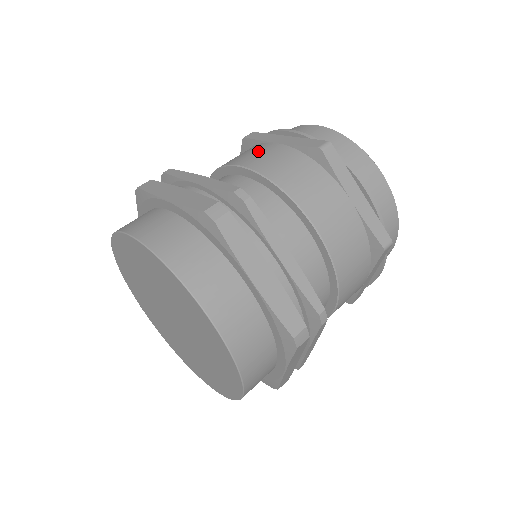
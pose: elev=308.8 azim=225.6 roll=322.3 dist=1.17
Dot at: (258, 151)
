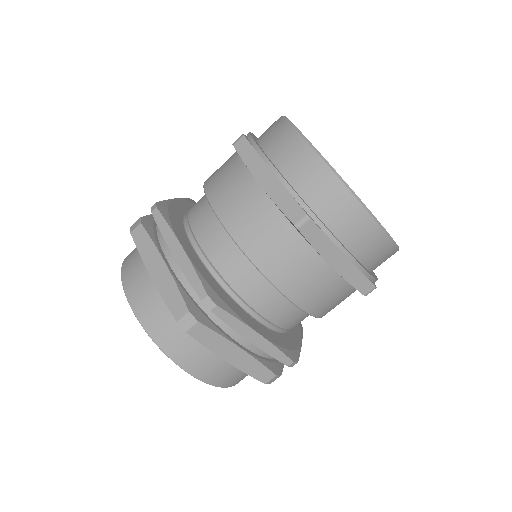
Dot at: (240, 196)
